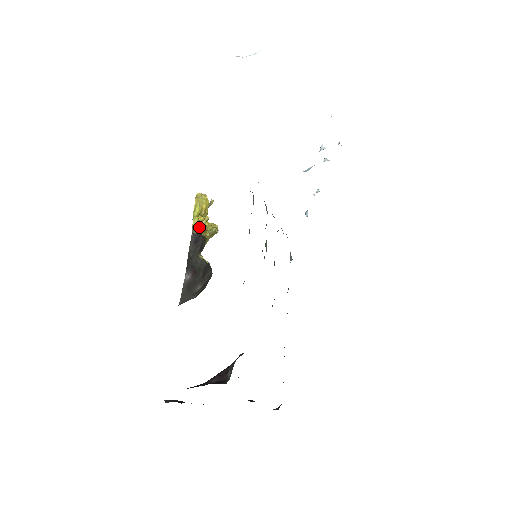
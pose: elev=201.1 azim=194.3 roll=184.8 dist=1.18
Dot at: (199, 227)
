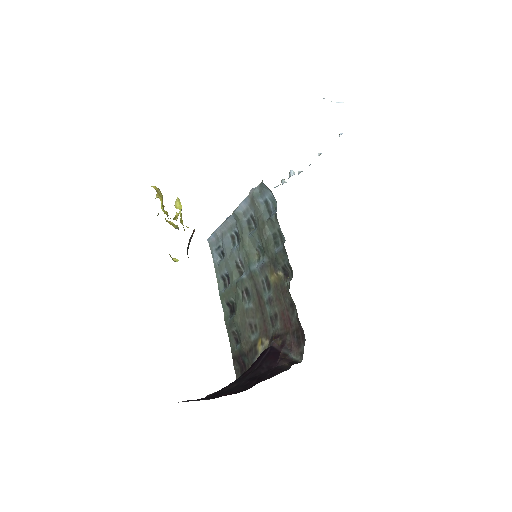
Dot at: occluded
